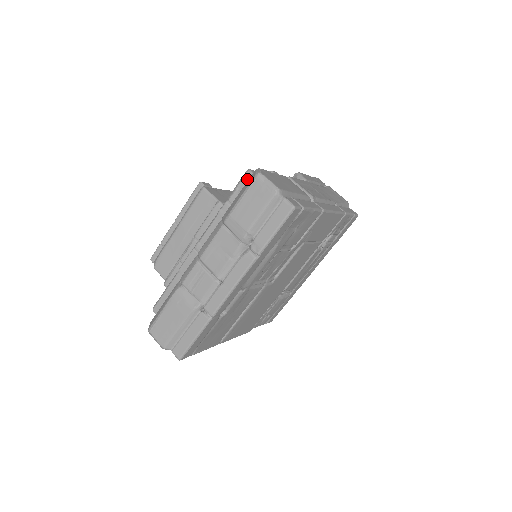
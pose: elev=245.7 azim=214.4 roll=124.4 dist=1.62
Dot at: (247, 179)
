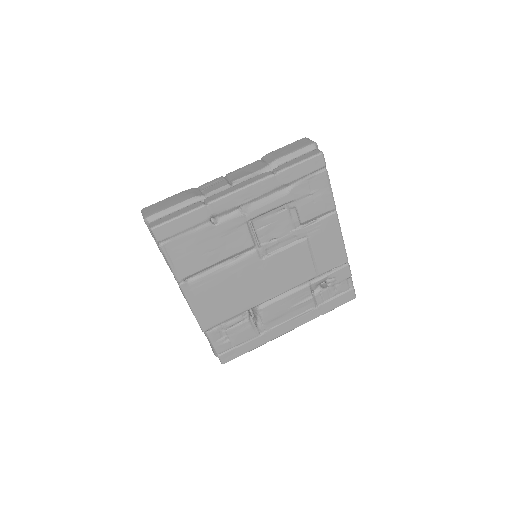
Dot at: occluded
